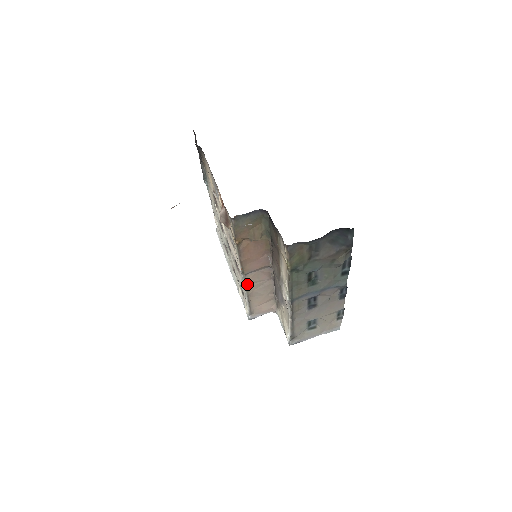
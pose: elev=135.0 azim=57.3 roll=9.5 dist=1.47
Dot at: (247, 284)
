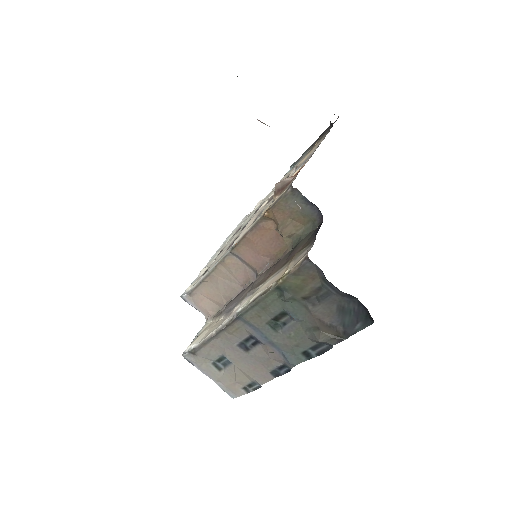
Dot at: (222, 263)
